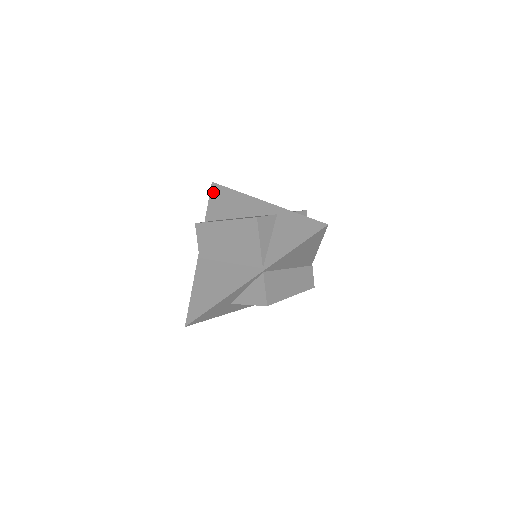
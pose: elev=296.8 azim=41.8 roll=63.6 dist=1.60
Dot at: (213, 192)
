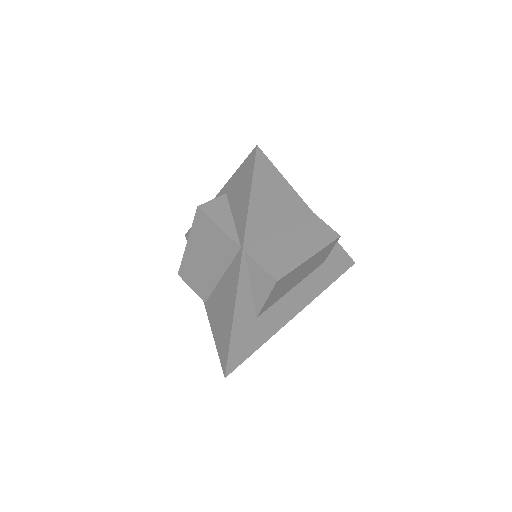
Dot at: occluded
